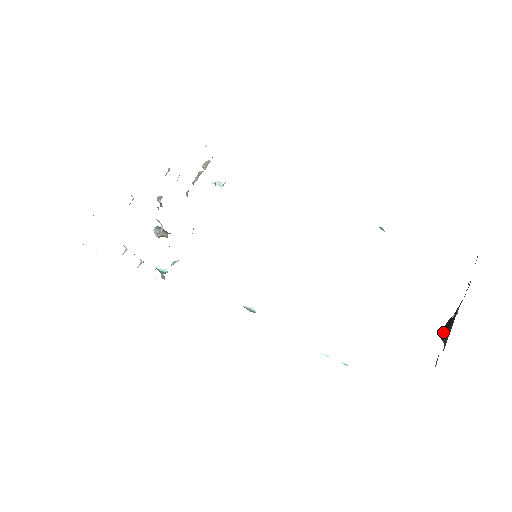
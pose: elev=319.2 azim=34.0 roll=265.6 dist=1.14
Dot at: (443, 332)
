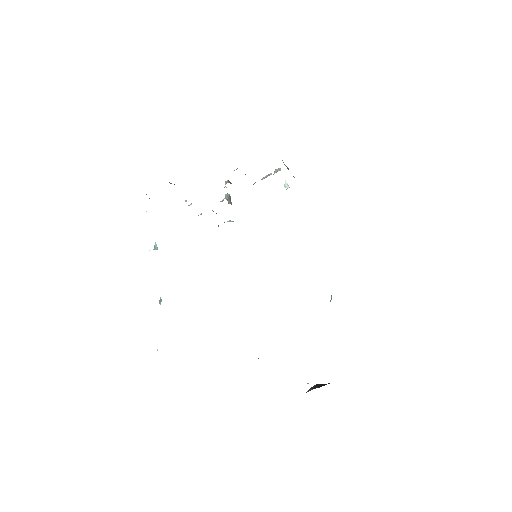
Dot at: (315, 386)
